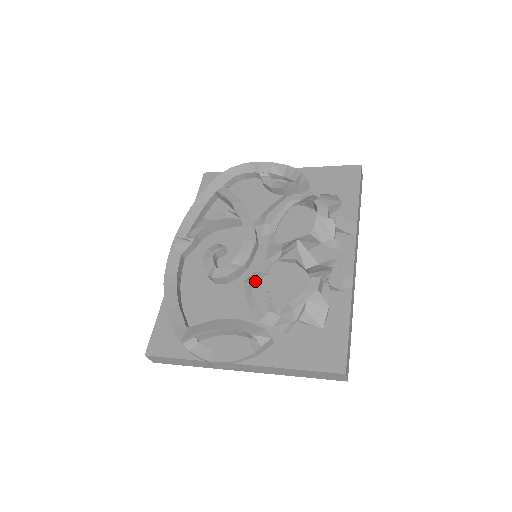
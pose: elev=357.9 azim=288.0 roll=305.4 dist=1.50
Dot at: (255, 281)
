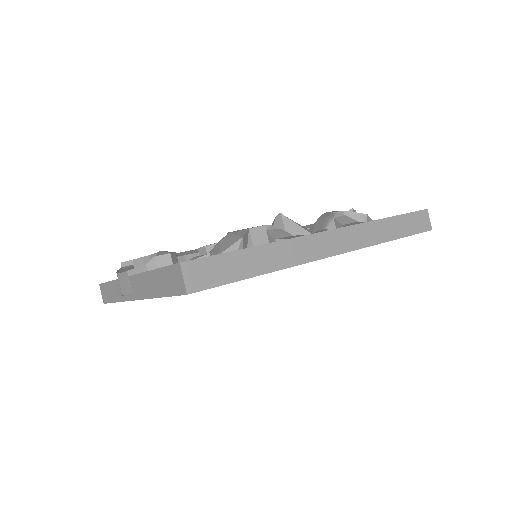
Dot at: occluded
